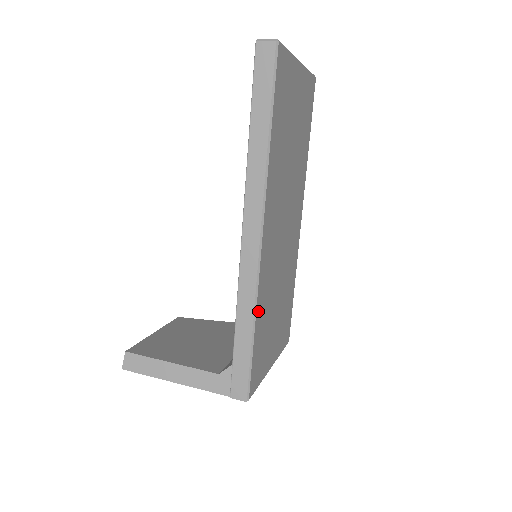
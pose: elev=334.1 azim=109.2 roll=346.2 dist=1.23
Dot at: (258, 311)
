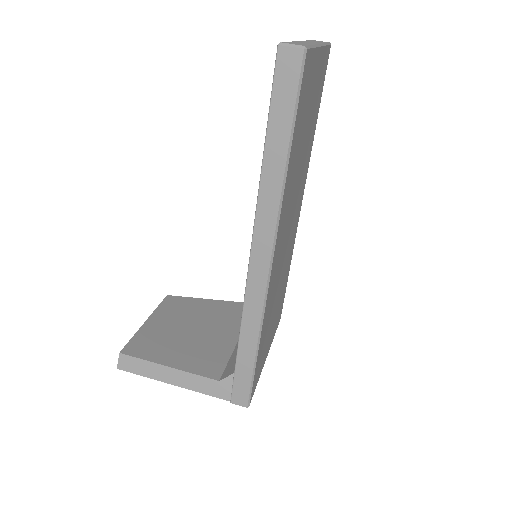
Dot at: (262, 330)
